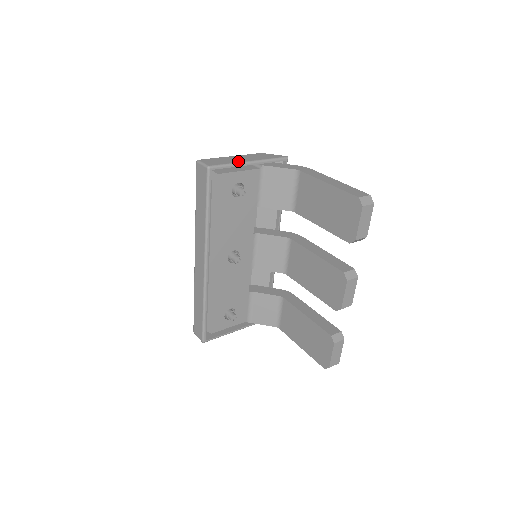
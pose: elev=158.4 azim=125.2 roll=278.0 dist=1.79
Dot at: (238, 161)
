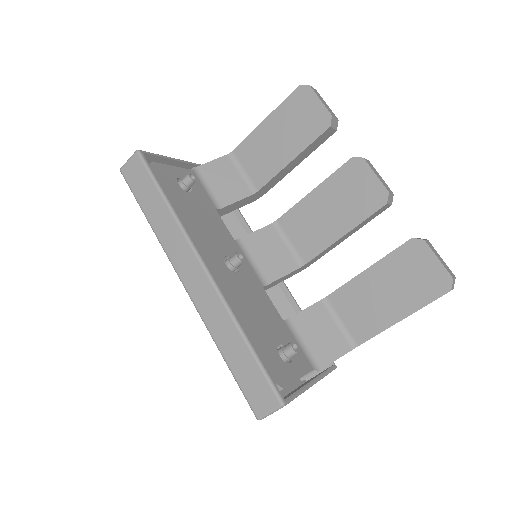
Dot at: occluded
